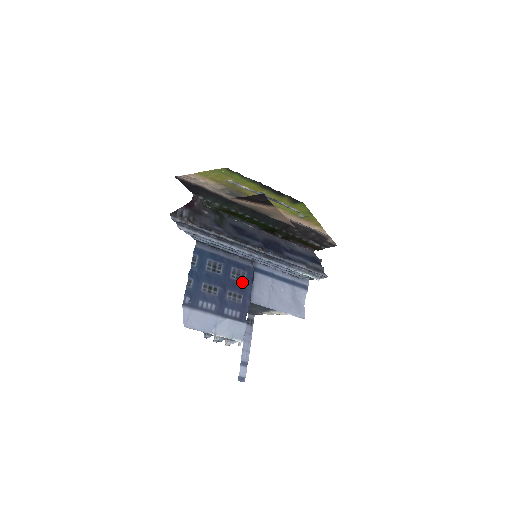
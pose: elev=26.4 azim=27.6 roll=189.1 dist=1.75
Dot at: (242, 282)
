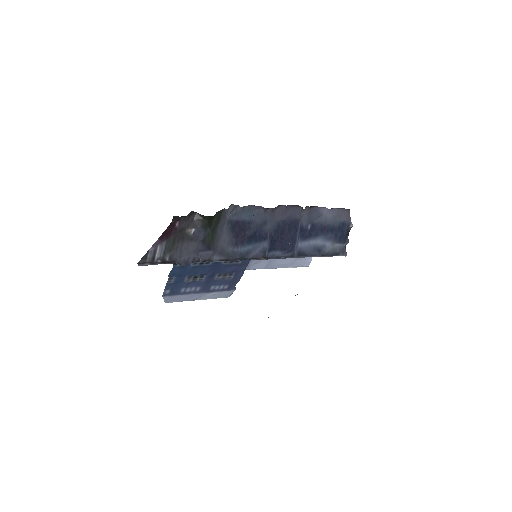
Dot at: (236, 263)
